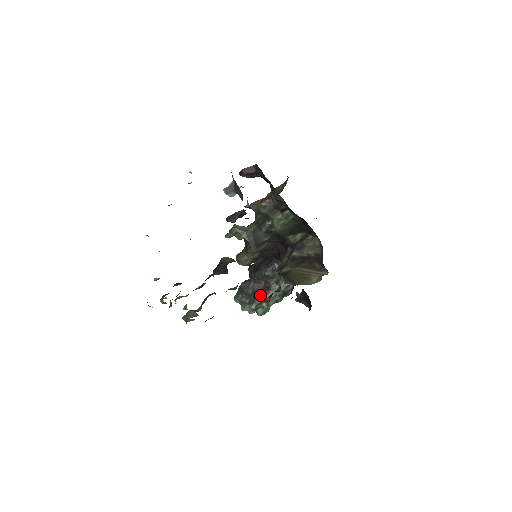
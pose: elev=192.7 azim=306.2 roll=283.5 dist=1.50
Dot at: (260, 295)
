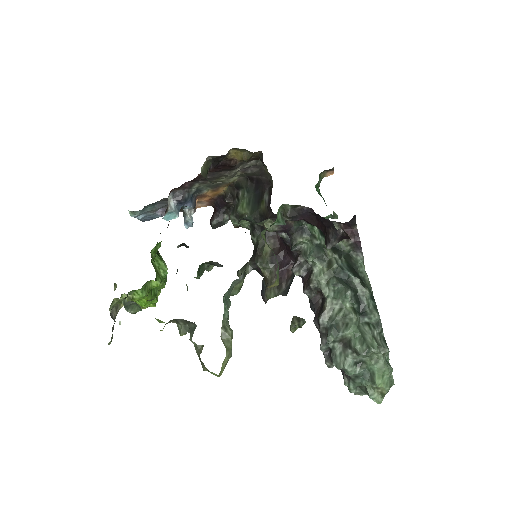
Dot at: (321, 311)
